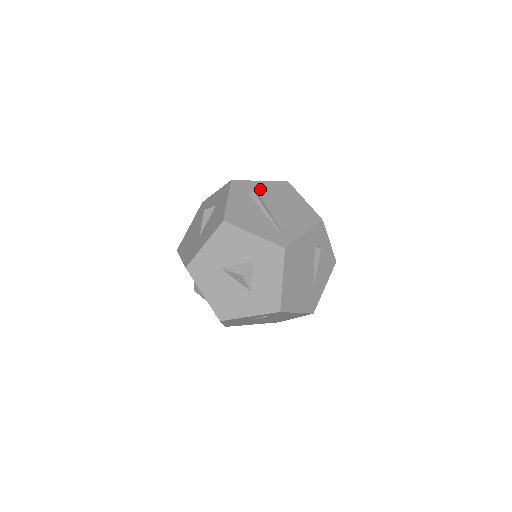
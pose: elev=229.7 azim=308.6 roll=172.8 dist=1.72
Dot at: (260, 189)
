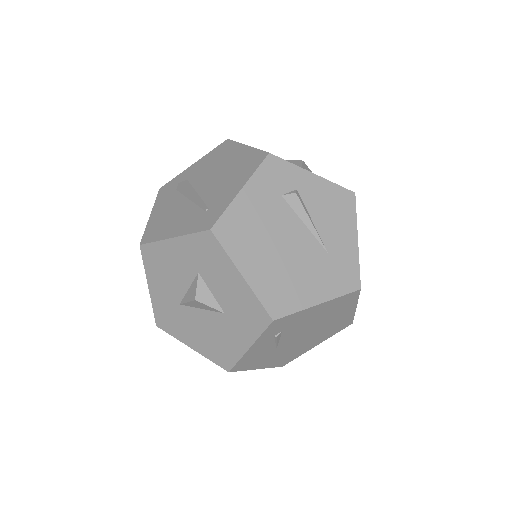
Dot at: (191, 174)
